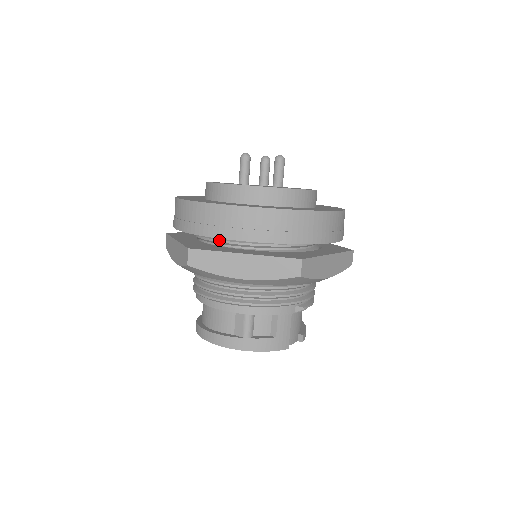
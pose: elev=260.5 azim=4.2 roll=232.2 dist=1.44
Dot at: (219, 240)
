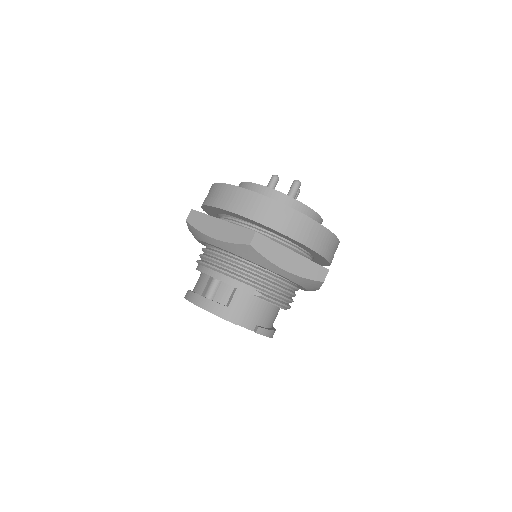
Dot at: (220, 218)
